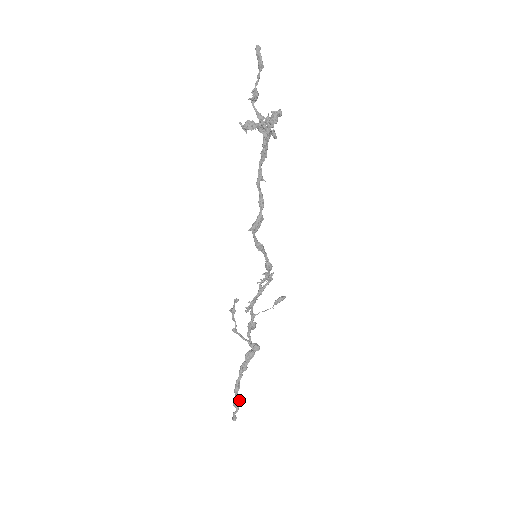
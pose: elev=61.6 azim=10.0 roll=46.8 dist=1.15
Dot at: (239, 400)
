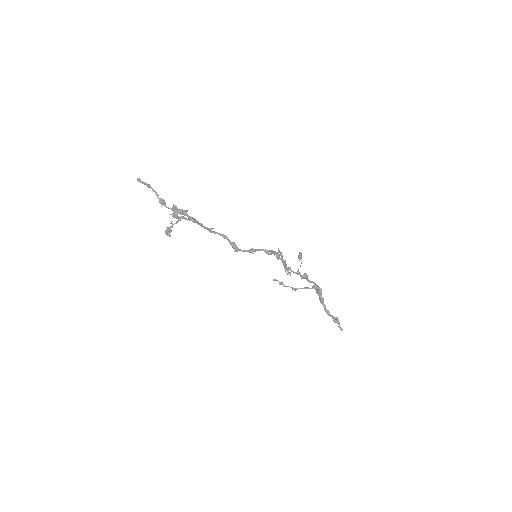
Dot at: (337, 318)
